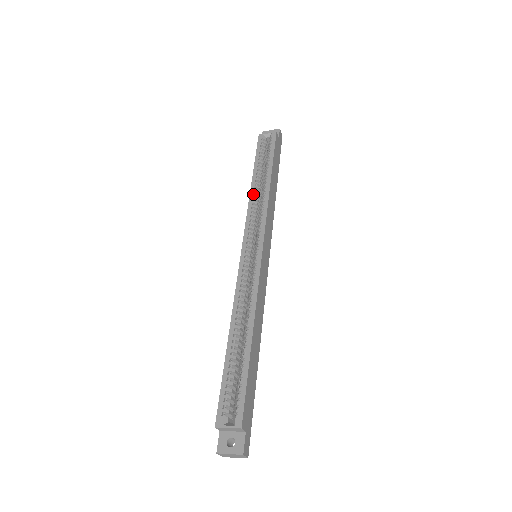
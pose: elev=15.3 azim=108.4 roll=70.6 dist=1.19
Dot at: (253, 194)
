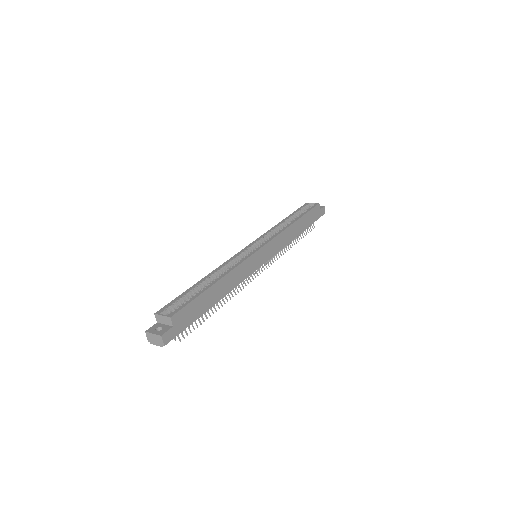
Dot at: (278, 225)
